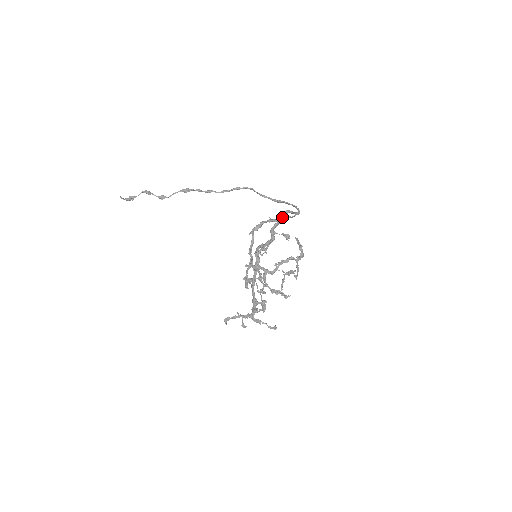
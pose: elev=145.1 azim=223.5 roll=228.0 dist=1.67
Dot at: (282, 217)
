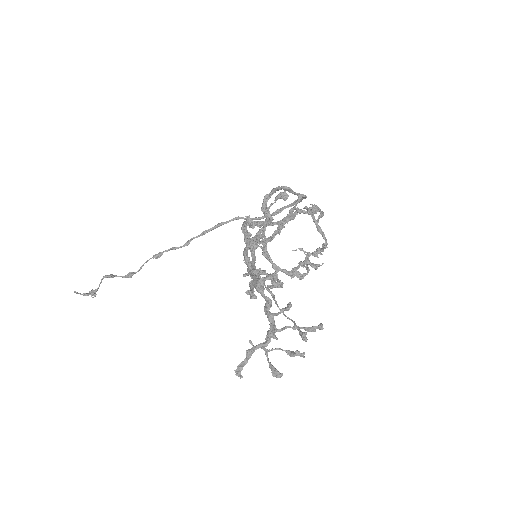
Dot at: (272, 189)
